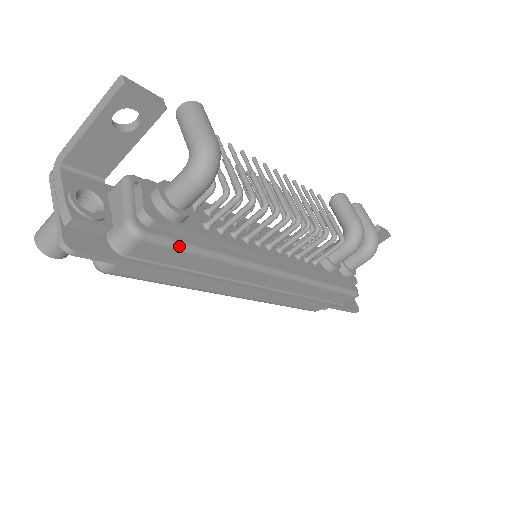
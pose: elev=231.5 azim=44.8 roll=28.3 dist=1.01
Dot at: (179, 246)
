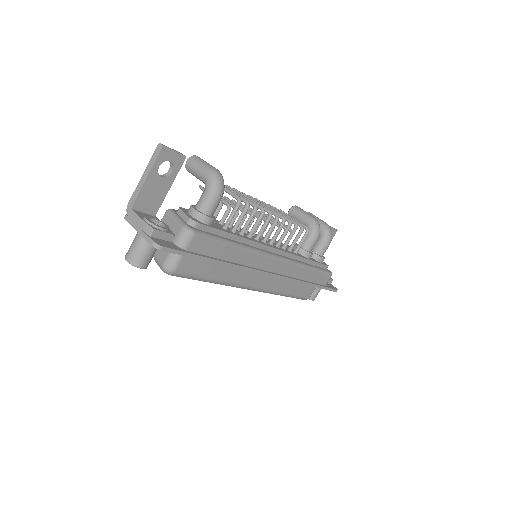
Dot at: (215, 239)
